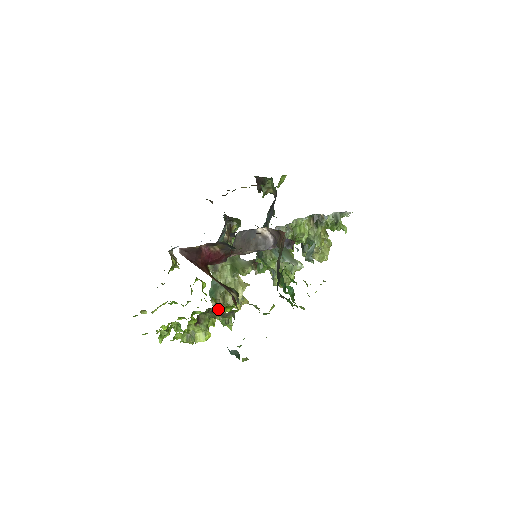
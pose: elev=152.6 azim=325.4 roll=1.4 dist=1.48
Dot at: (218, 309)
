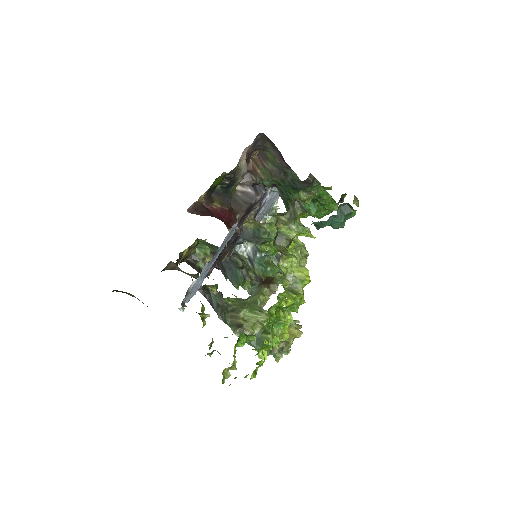
Dot at: occluded
